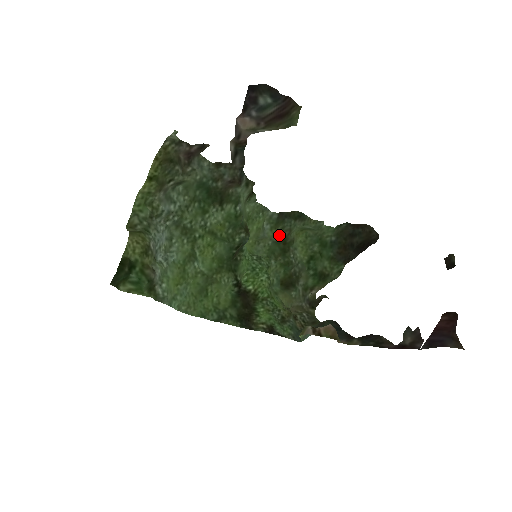
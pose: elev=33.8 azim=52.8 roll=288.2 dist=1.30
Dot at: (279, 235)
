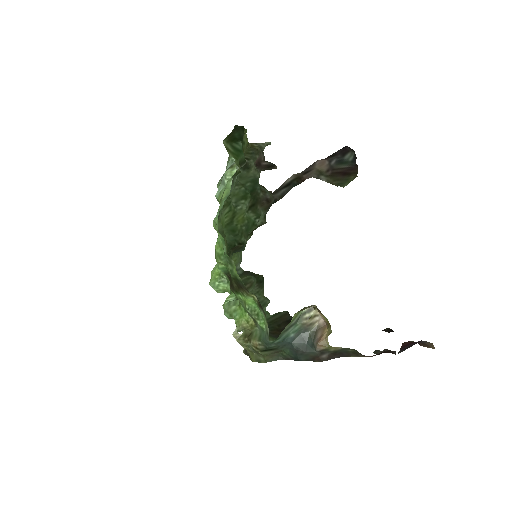
Dot at: occluded
